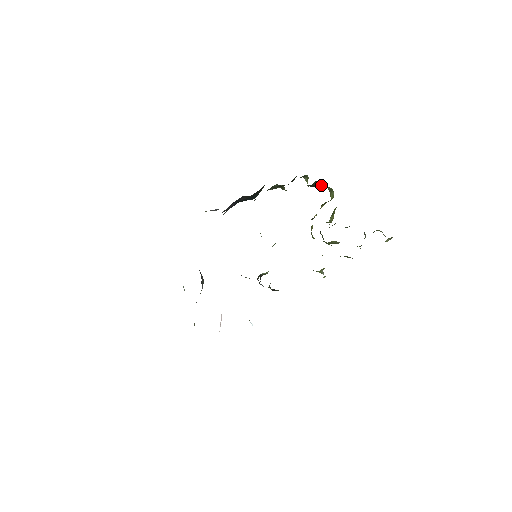
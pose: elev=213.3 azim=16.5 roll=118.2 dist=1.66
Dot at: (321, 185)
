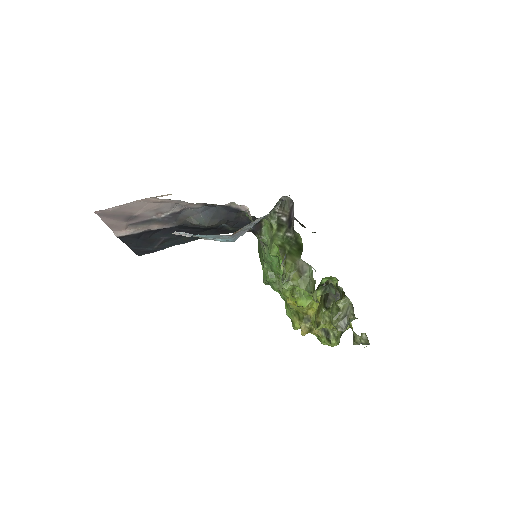
Dot at: occluded
